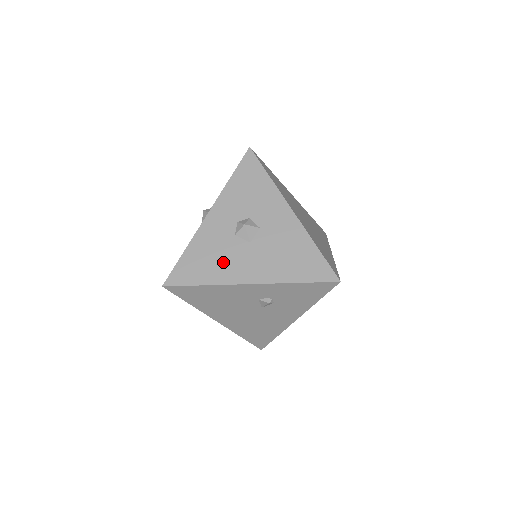
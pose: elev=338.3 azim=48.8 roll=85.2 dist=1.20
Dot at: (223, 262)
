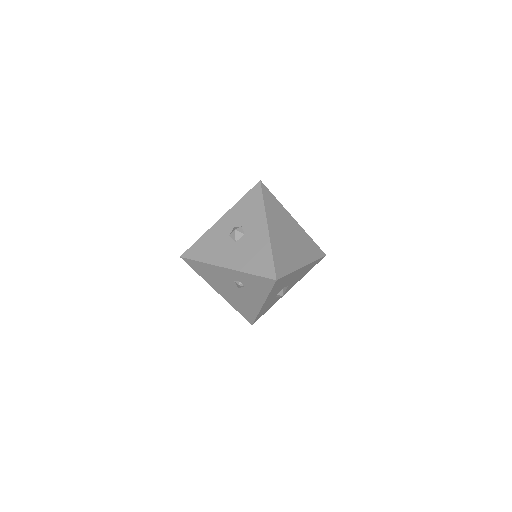
Dot at: (216, 250)
